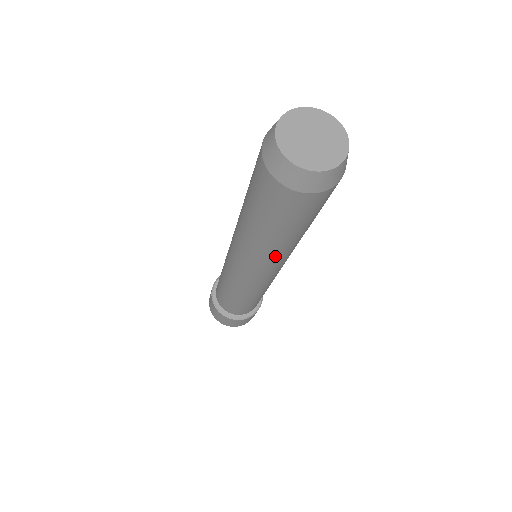
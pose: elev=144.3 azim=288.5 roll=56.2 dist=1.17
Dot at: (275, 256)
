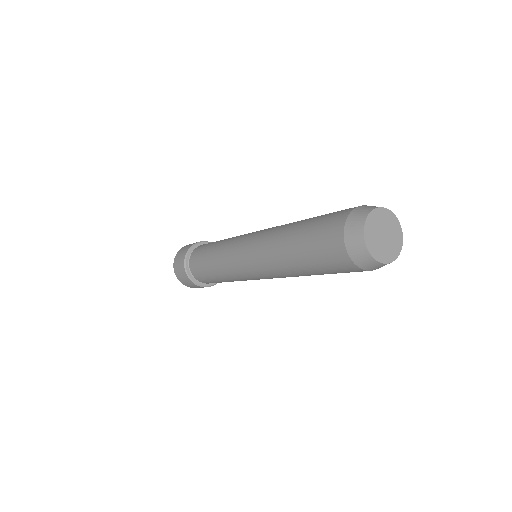
Dot at: (293, 276)
